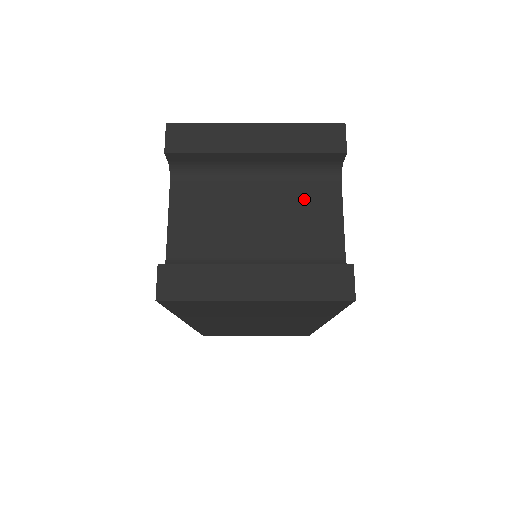
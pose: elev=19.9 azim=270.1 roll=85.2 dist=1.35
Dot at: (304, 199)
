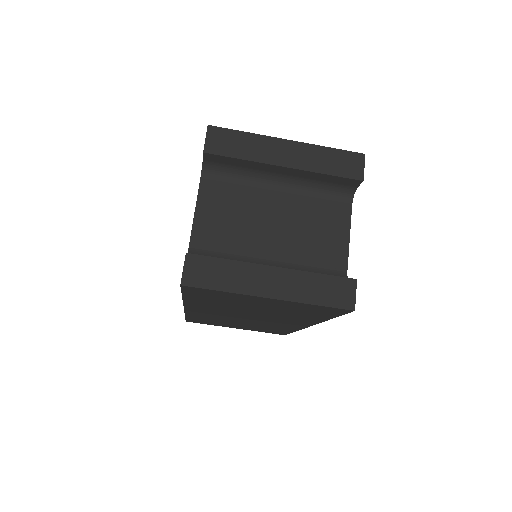
Dot at: (318, 214)
